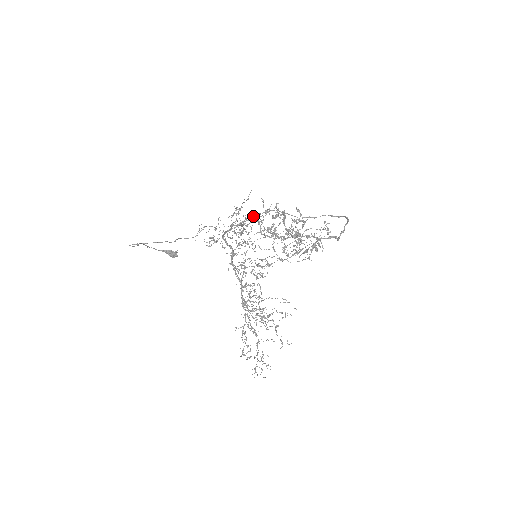
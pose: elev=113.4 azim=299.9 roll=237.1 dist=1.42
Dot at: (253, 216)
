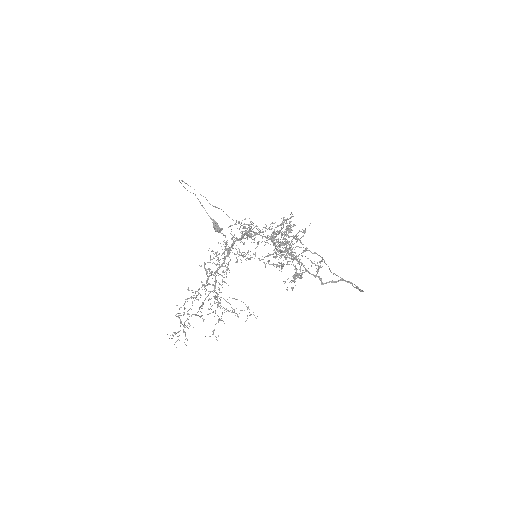
Dot at: (298, 246)
